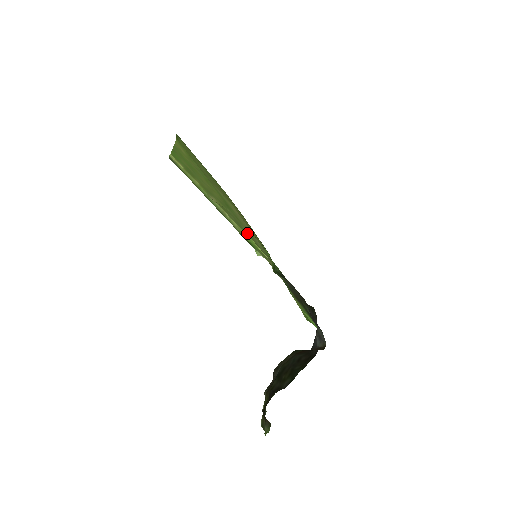
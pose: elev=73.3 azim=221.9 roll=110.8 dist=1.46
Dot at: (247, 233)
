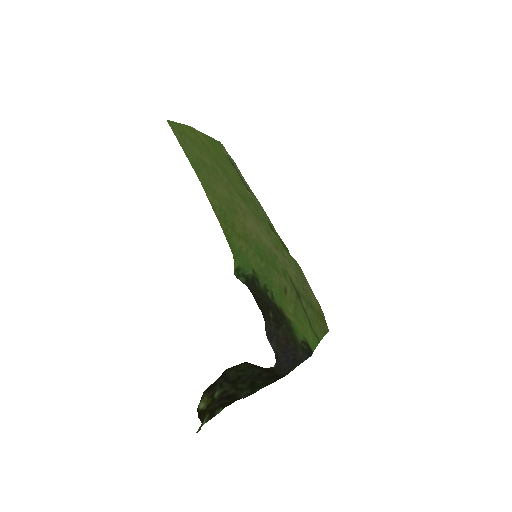
Dot at: (270, 232)
